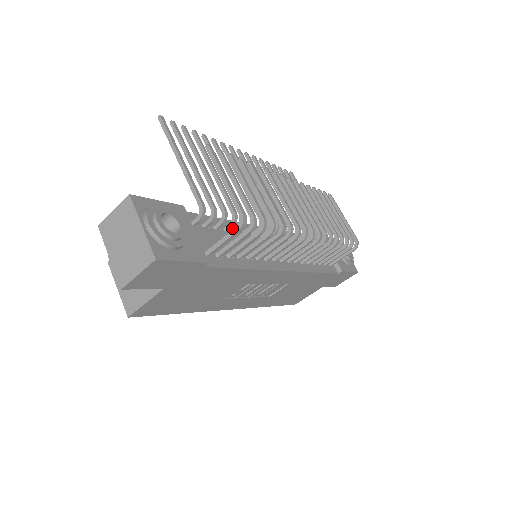
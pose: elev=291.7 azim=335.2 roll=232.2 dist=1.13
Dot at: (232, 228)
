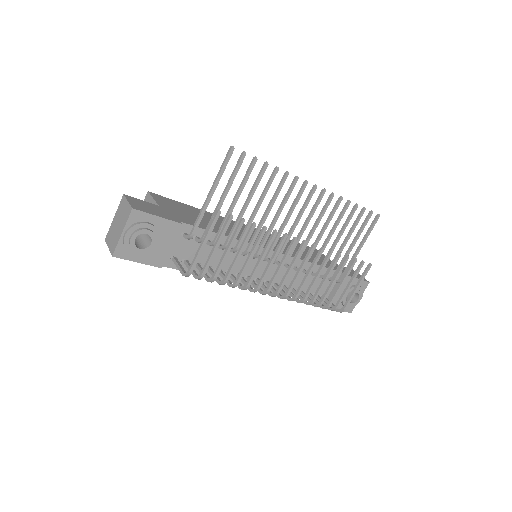
Dot at: occluded
